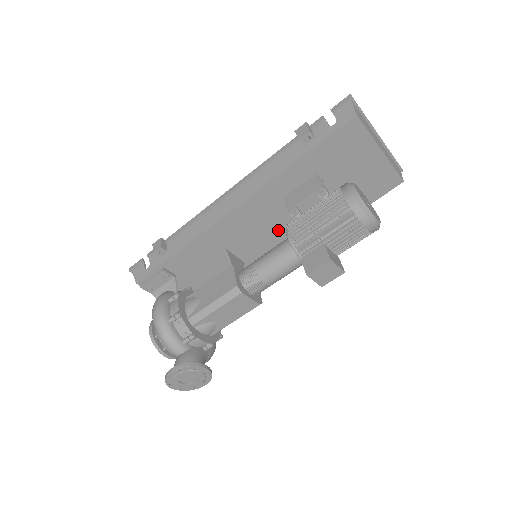
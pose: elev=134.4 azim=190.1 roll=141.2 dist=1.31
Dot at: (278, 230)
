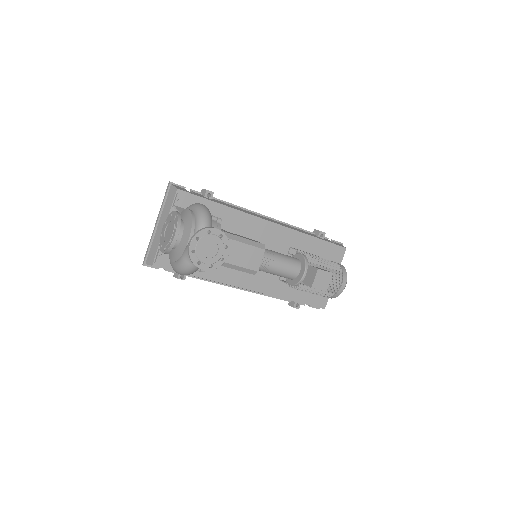
Dot at: occluded
